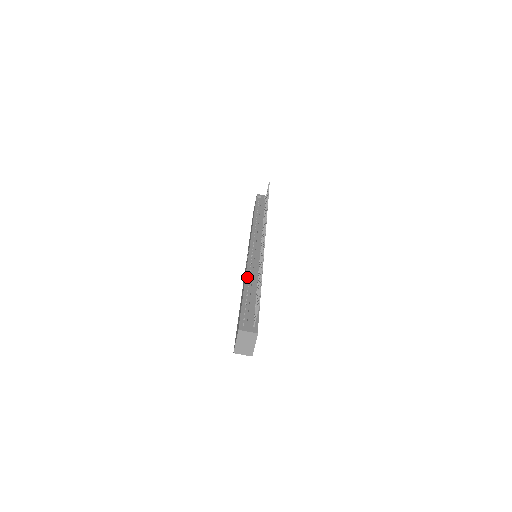
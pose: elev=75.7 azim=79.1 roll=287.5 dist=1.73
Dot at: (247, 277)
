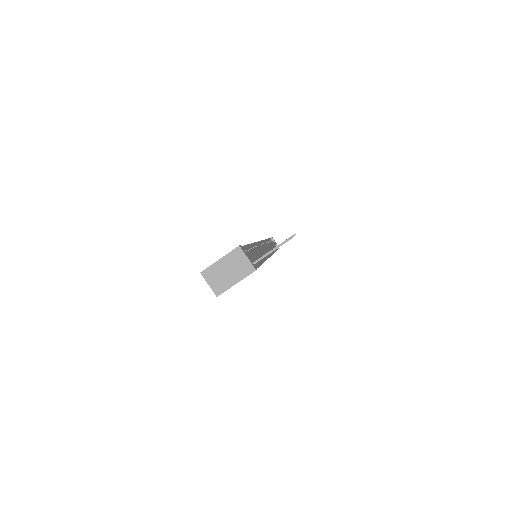
Dot at: (254, 245)
